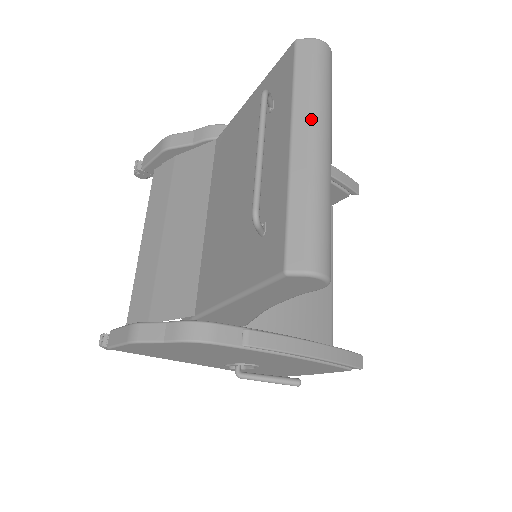
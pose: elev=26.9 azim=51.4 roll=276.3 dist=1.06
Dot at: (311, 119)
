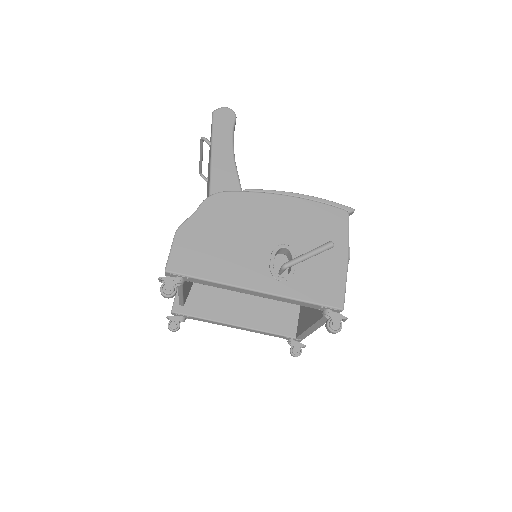
Dot at: occluded
